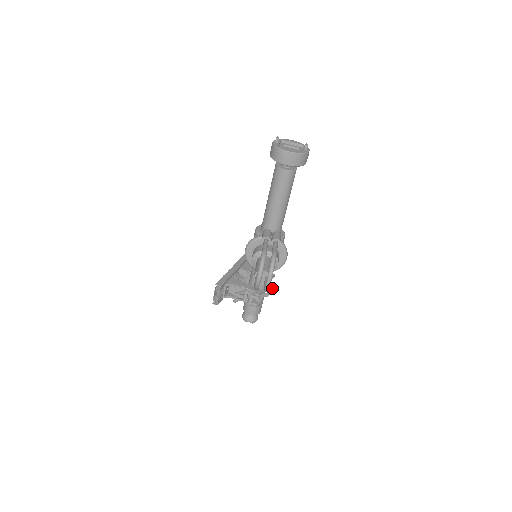
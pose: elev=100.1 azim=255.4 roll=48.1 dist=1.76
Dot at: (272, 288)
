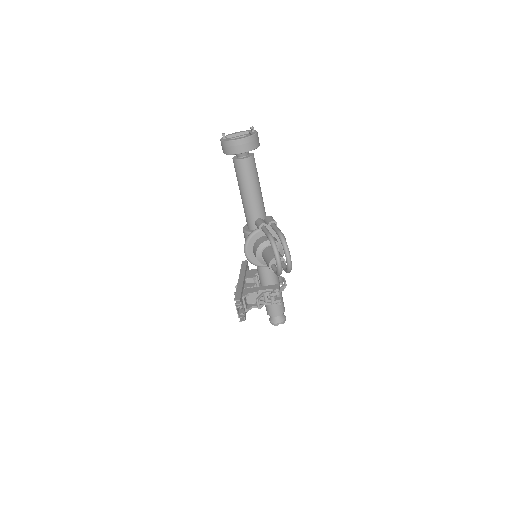
Dot at: (284, 280)
